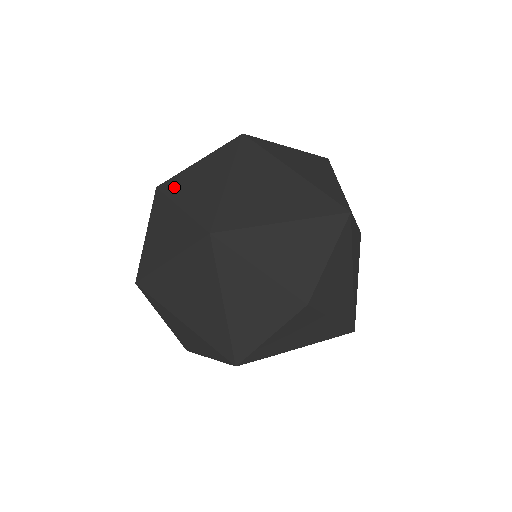
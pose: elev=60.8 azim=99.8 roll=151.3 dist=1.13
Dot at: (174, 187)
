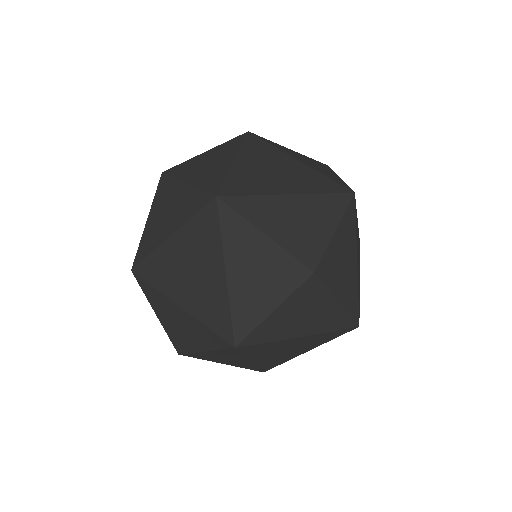
Dot at: (180, 170)
